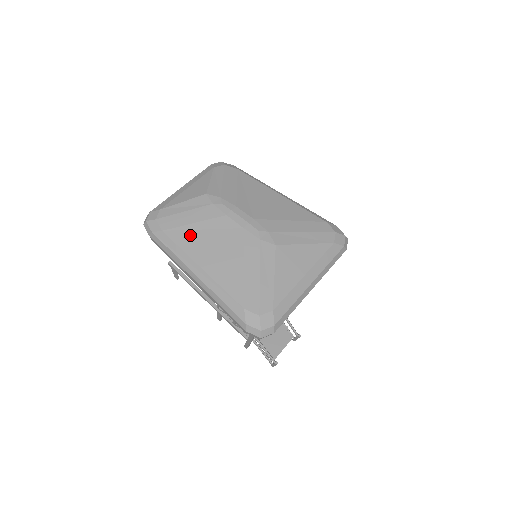
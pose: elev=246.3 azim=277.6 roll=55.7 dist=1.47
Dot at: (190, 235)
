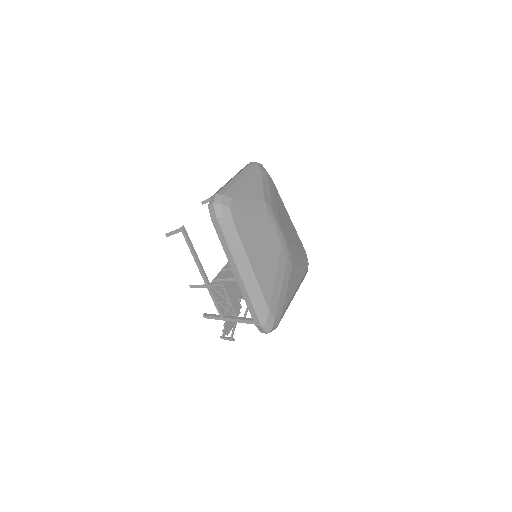
Dot at: (251, 235)
